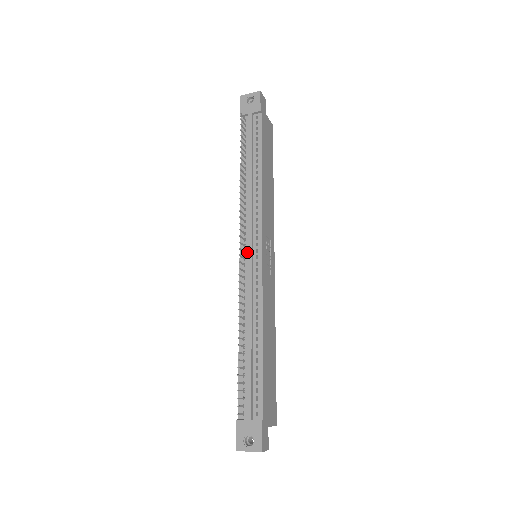
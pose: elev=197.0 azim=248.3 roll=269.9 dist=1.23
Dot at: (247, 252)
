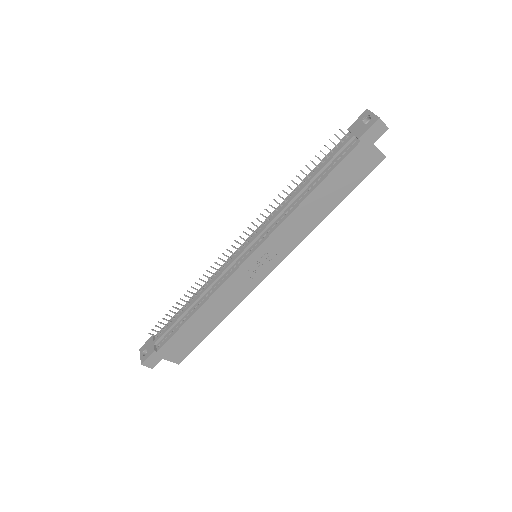
Dot at: (242, 248)
